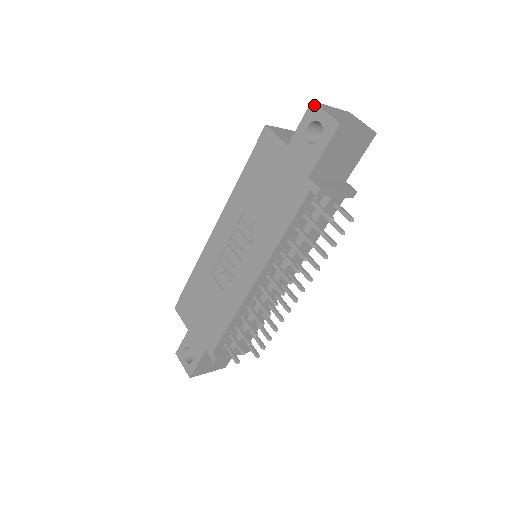
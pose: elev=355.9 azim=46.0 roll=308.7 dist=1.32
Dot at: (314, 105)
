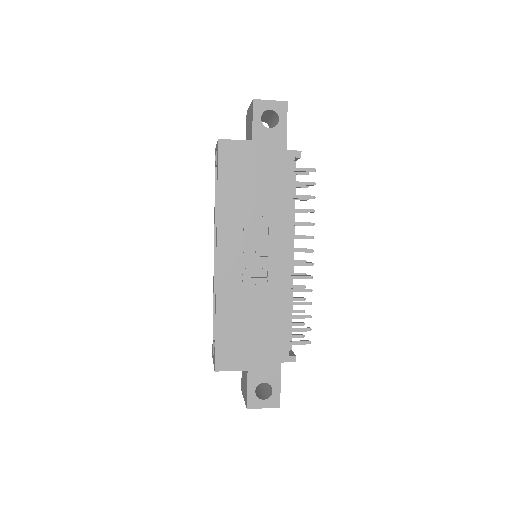
Dot at: (257, 101)
